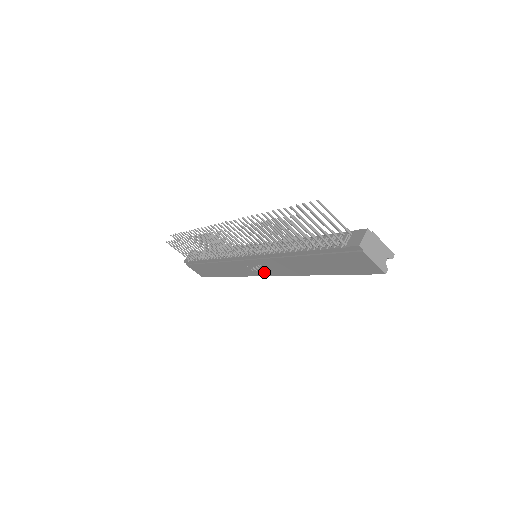
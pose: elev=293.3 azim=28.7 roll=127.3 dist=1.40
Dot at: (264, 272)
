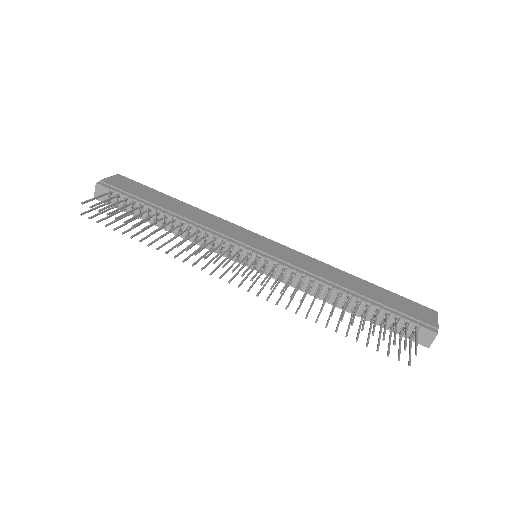
Dot at: occluded
